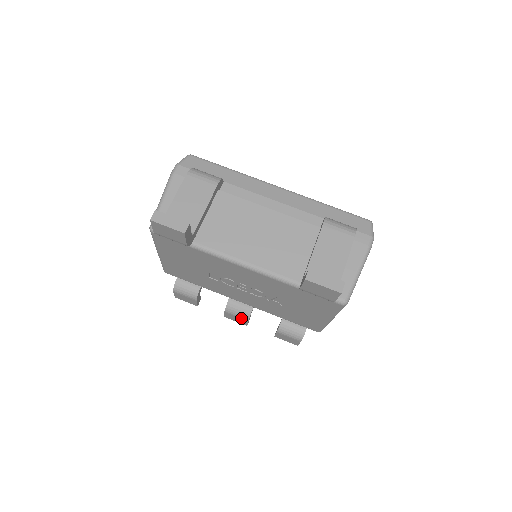
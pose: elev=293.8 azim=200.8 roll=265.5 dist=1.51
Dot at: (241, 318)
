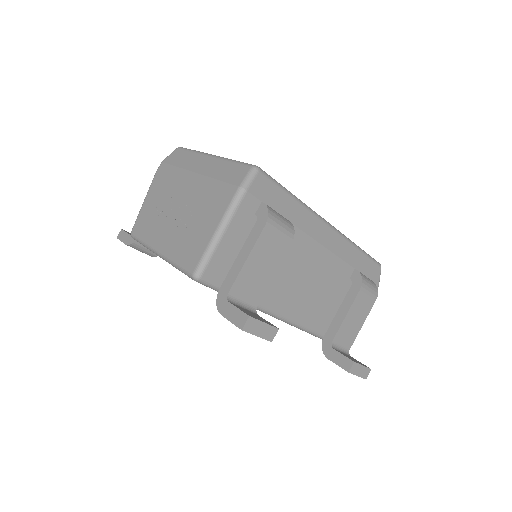
Dot at: occluded
